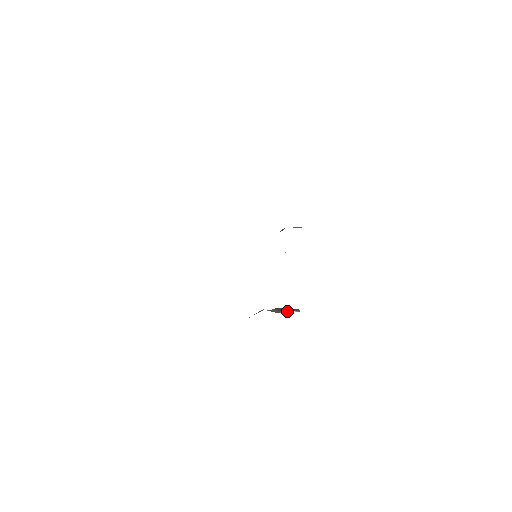
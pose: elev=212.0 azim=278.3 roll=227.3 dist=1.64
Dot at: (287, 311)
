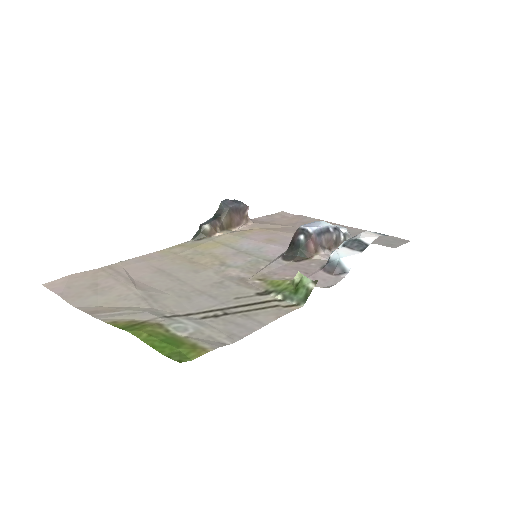
Dot at: (237, 225)
